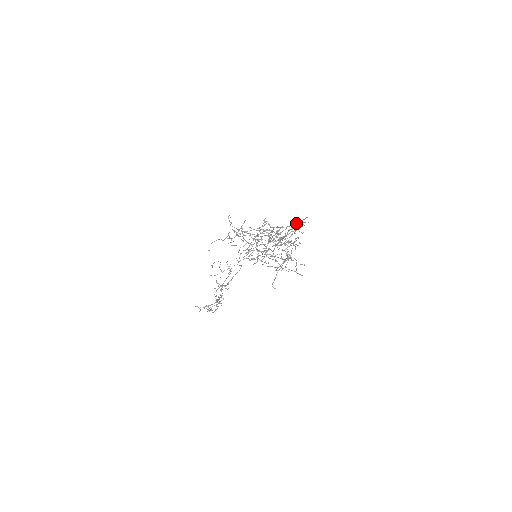
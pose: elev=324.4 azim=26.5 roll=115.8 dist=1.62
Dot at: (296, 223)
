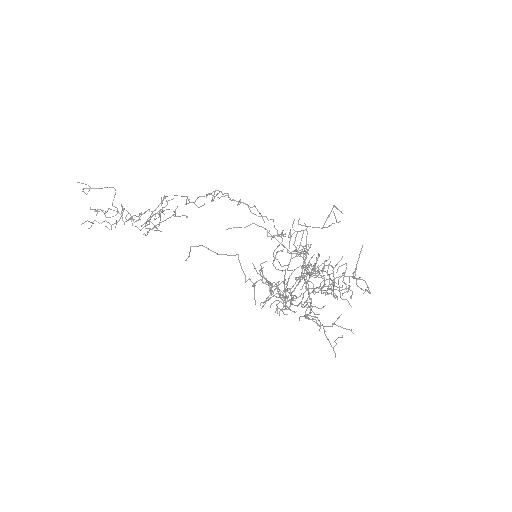
Dot at: occluded
